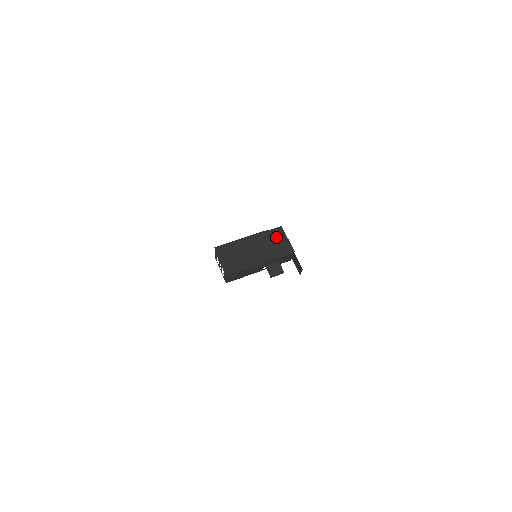
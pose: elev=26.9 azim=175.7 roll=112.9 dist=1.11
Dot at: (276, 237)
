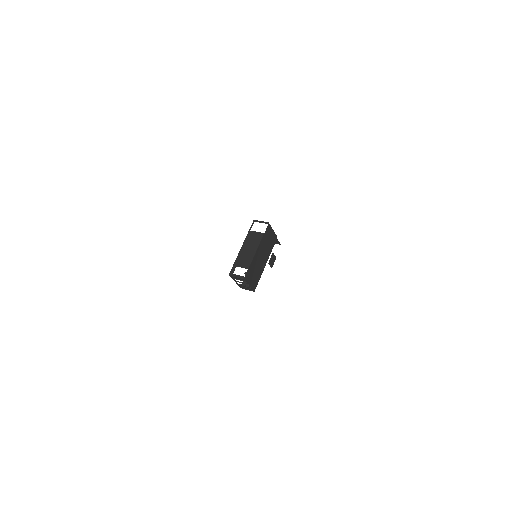
Dot at: (269, 235)
